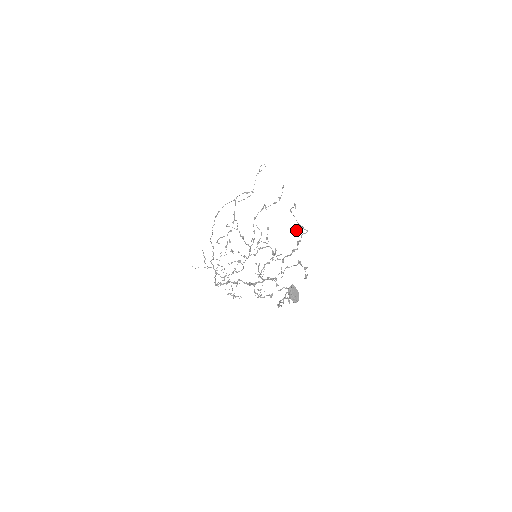
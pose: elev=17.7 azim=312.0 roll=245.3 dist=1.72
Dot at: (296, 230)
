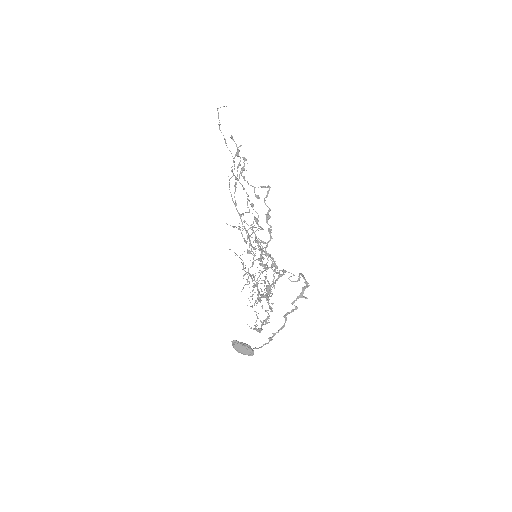
Dot at: occluded
